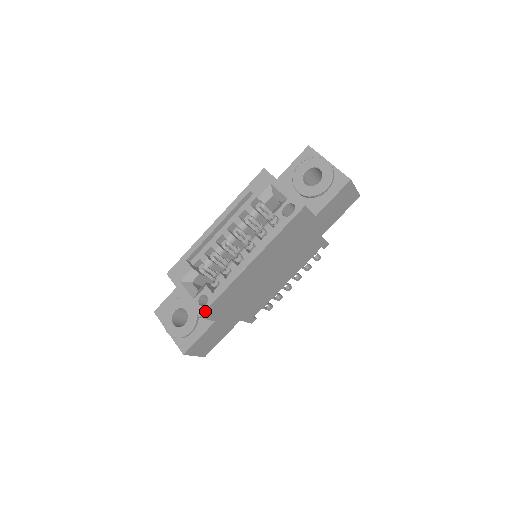
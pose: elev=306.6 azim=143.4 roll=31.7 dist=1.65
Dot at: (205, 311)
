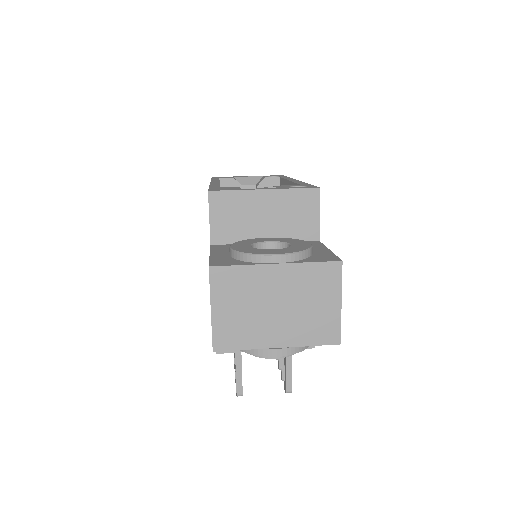
Dot at: occluded
